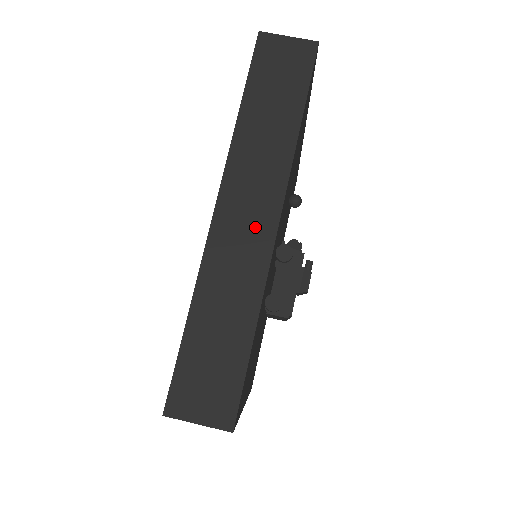
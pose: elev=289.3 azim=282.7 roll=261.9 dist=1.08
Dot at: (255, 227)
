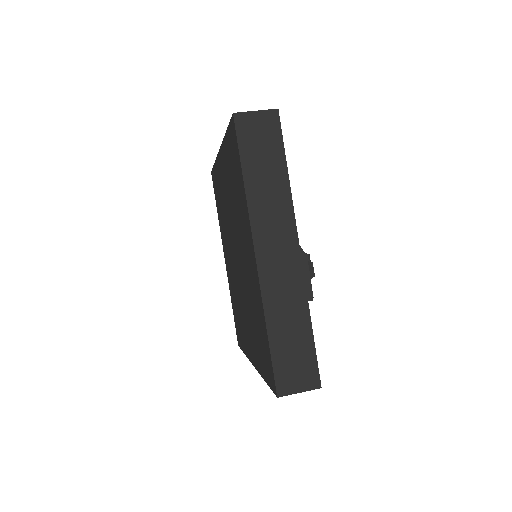
Dot at: (286, 259)
